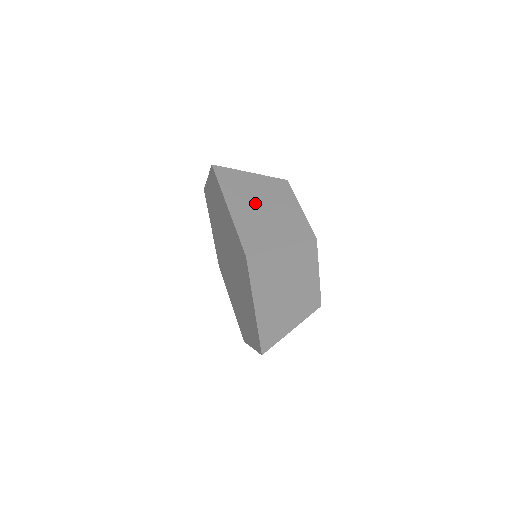
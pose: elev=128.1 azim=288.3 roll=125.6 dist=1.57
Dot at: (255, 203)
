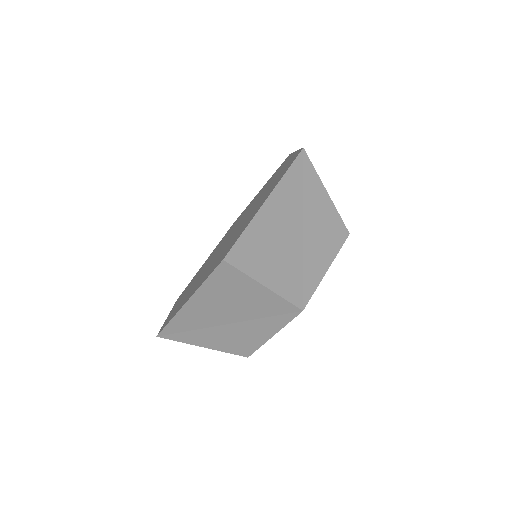
Dot at: (225, 312)
